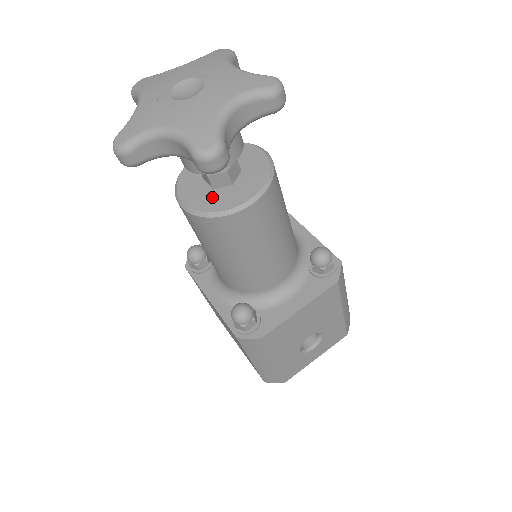
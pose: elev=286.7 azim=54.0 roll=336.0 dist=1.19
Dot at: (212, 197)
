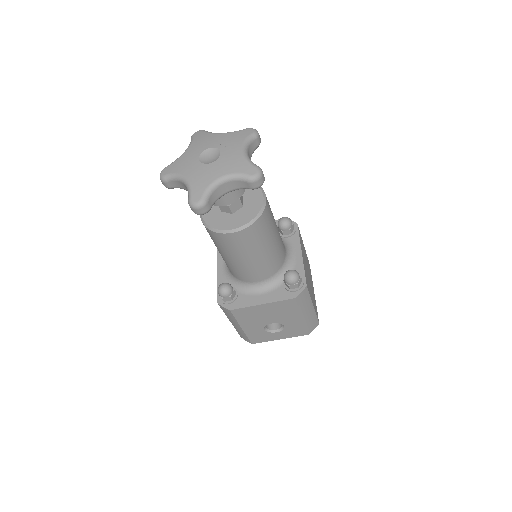
Dot at: (217, 217)
